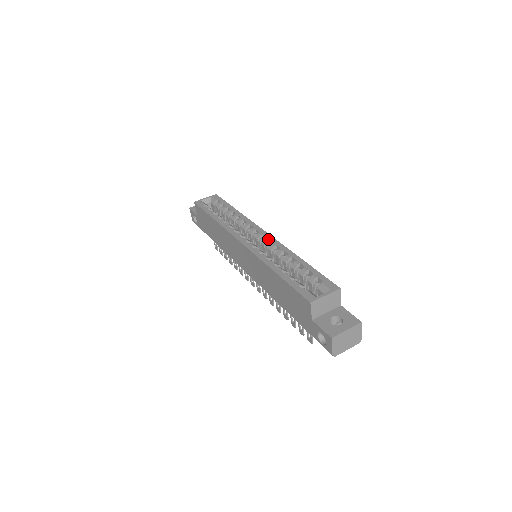
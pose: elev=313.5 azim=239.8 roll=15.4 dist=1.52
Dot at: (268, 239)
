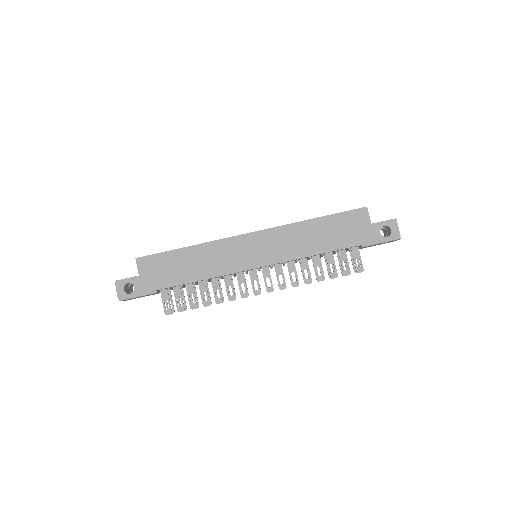
Dot at: occluded
